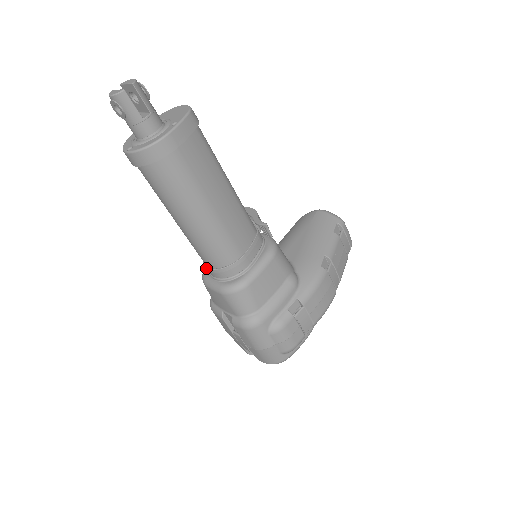
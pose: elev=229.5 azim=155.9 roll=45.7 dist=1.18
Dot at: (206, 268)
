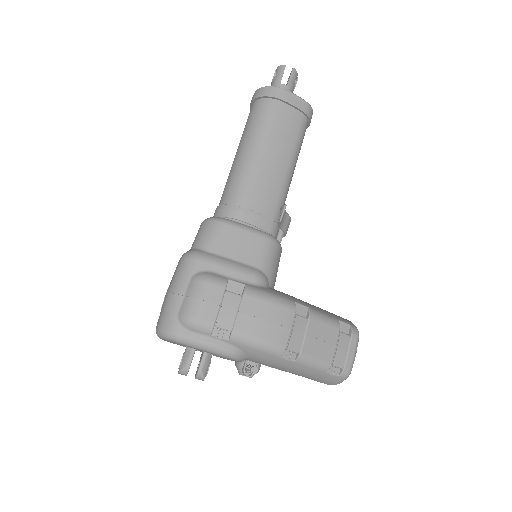
Dot at: occluded
